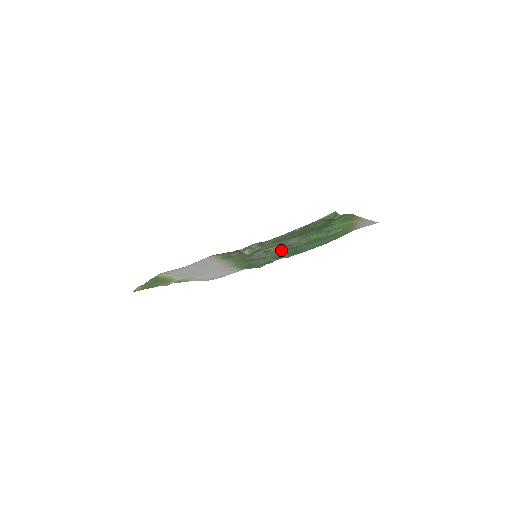
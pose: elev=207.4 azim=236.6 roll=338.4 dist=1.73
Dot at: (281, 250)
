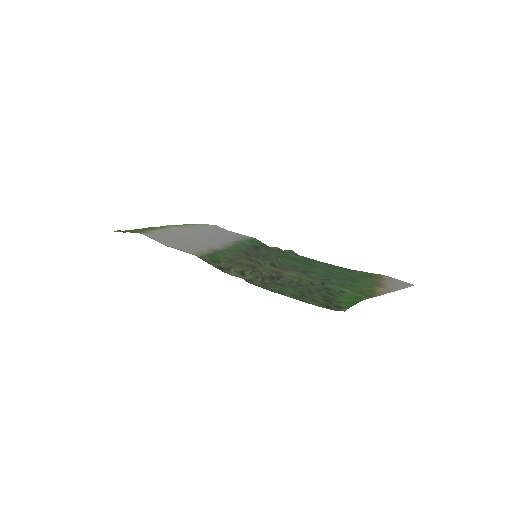
Dot at: (286, 264)
